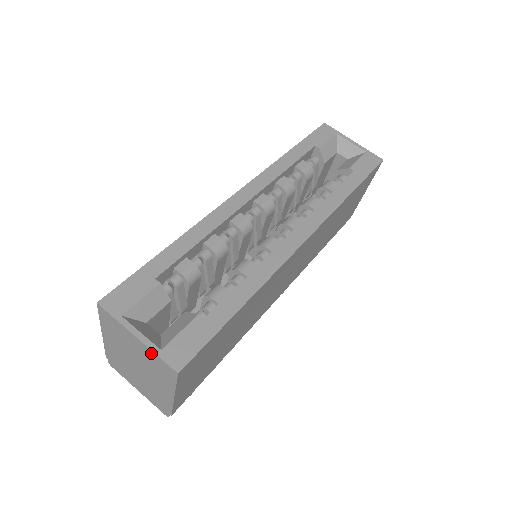
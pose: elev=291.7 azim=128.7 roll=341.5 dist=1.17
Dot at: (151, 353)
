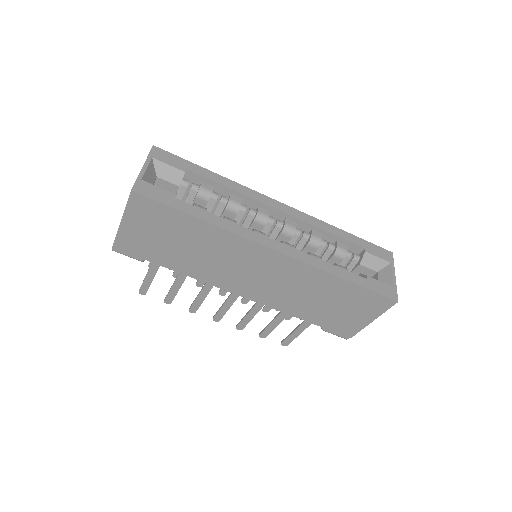
Dot at: (137, 178)
